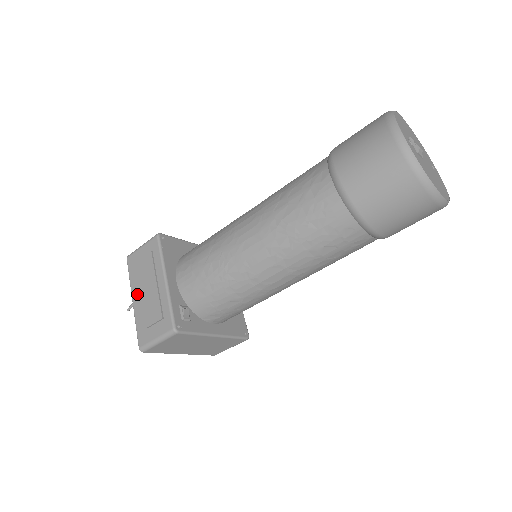
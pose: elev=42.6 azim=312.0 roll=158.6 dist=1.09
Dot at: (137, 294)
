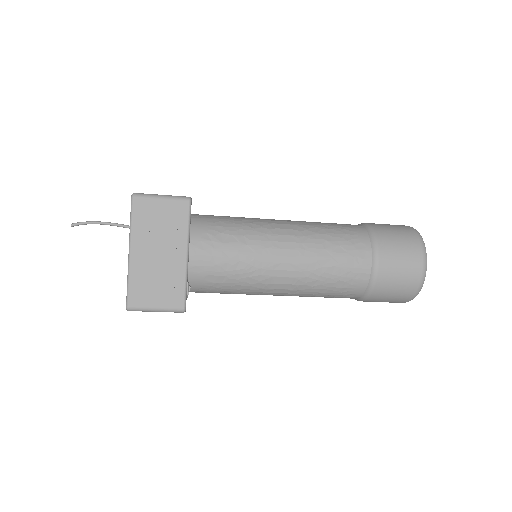
Dot at: (141, 249)
